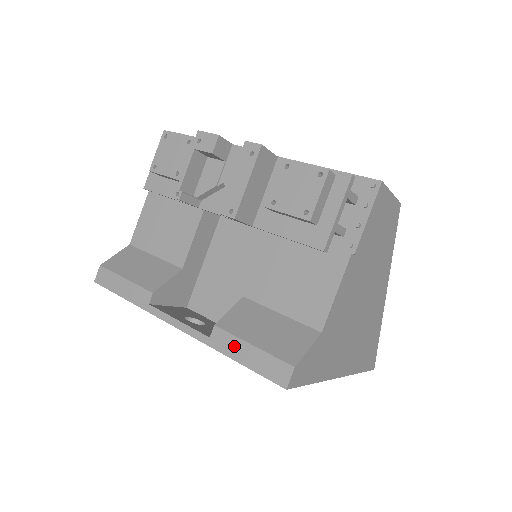
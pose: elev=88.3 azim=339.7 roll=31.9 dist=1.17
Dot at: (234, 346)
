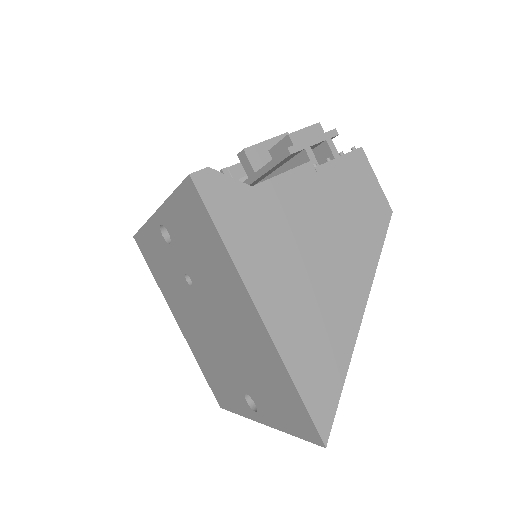
Dot at: occluded
